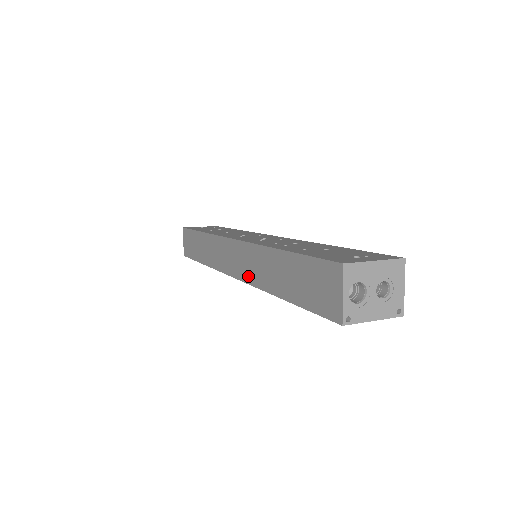
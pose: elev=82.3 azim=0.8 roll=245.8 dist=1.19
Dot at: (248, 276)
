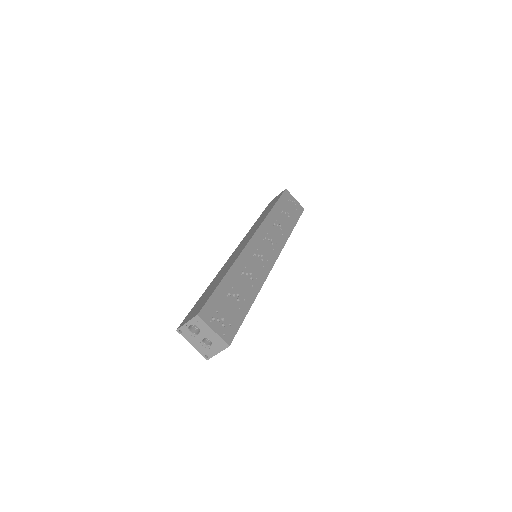
Dot at: (228, 261)
